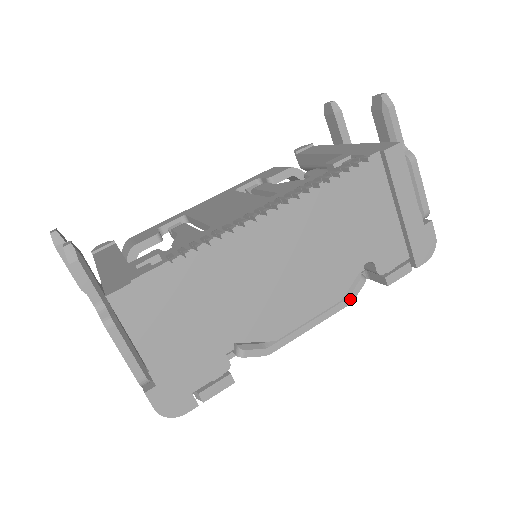
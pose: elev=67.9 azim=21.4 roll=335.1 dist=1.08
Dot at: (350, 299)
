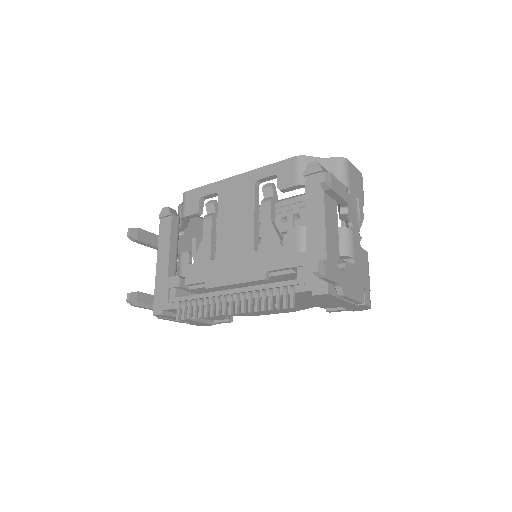
Dot at: (304, 309)
